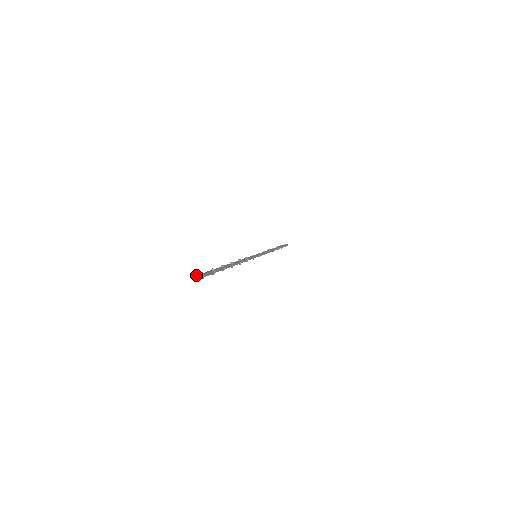
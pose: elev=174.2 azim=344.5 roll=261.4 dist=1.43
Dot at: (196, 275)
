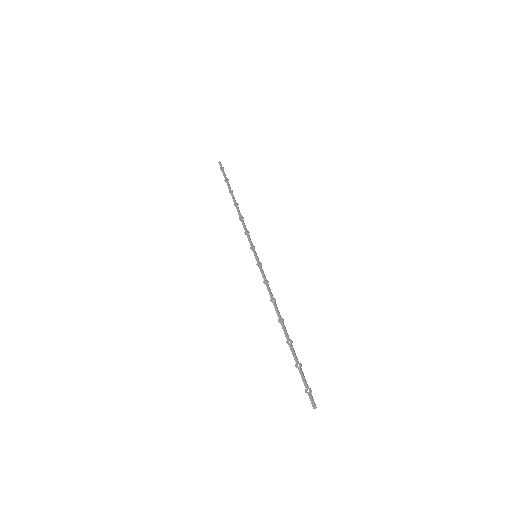
Dot at: (313, 399)
